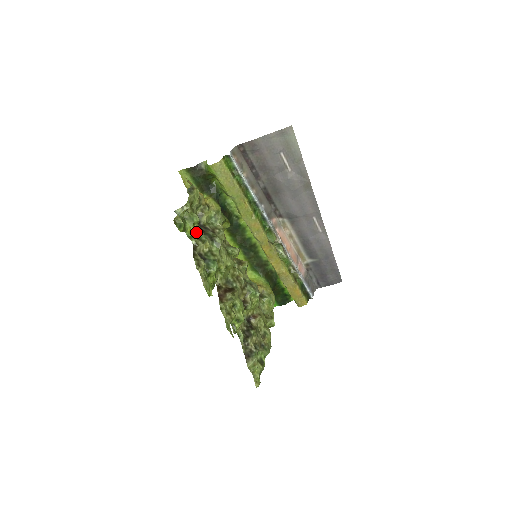
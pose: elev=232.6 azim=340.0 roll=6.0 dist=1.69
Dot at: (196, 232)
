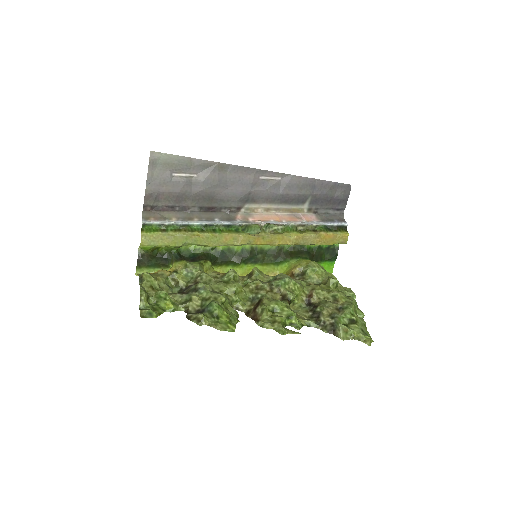
Dot at: (179, 300)
